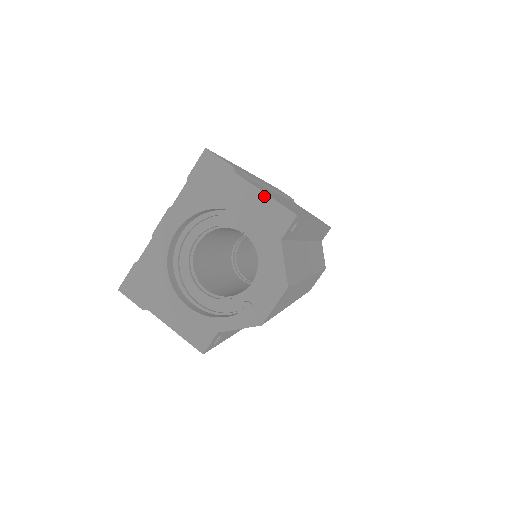
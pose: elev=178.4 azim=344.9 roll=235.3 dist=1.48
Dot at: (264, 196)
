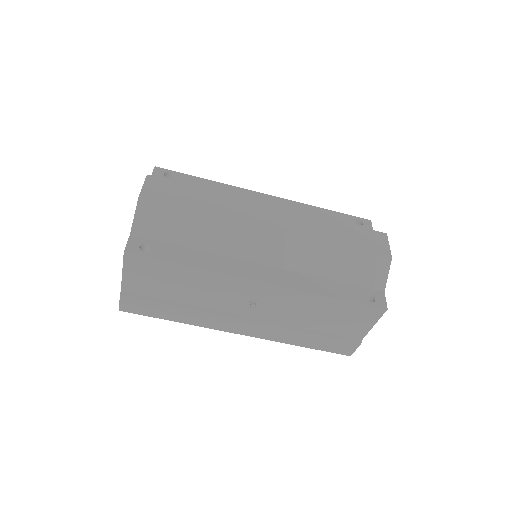
Dot at: occluded
